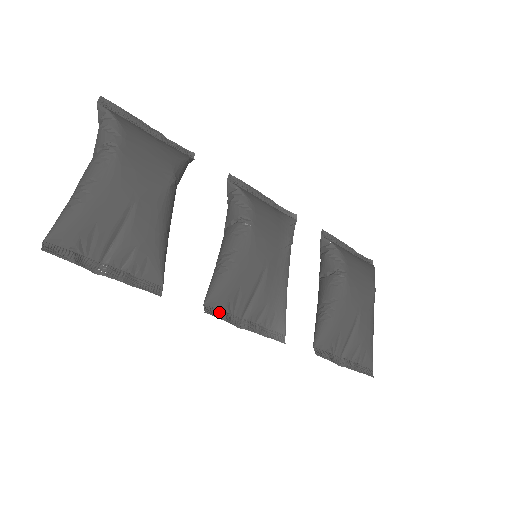
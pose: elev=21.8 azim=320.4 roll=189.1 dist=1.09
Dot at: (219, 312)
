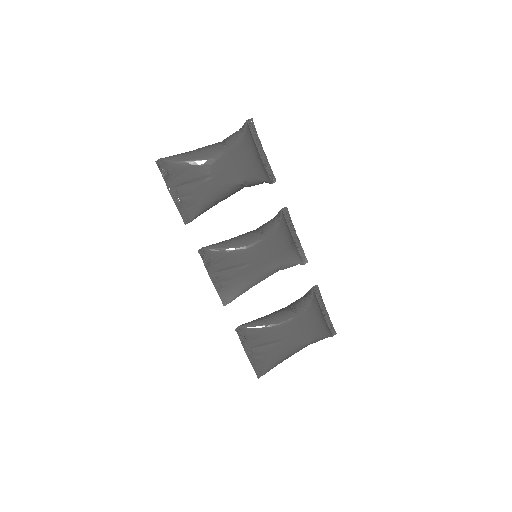
Dot at: (206, 258)
